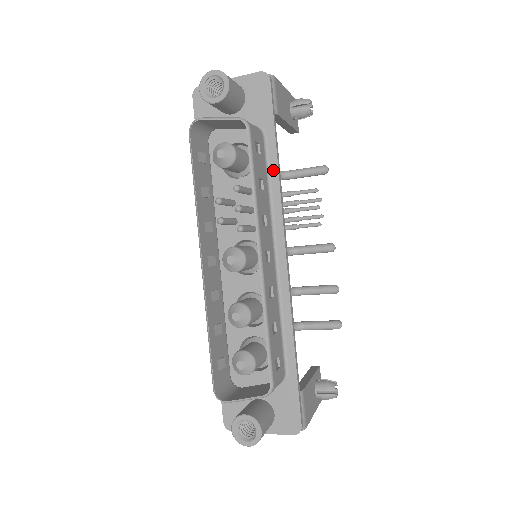
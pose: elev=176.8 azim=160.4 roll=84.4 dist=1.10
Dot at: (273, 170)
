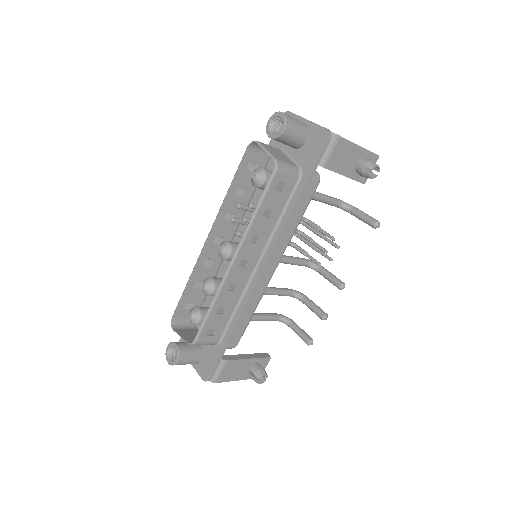
Dot at: (290, 207)
